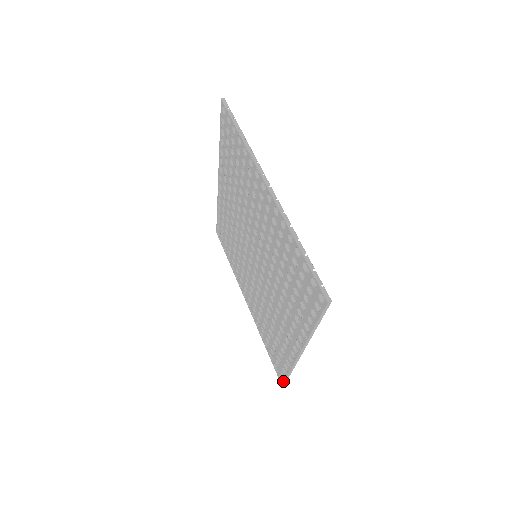
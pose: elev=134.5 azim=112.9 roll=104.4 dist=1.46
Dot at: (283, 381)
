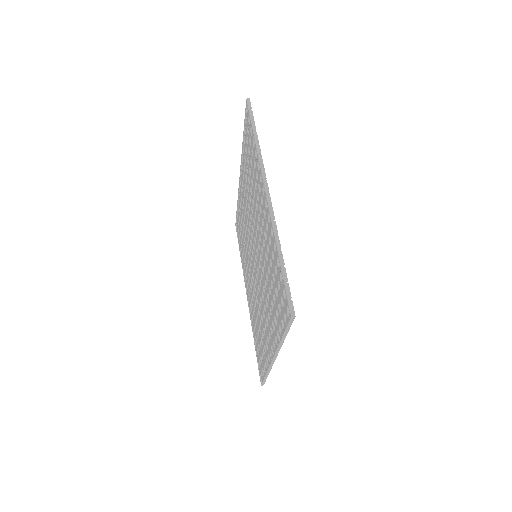
Dot at: (262, 381)
